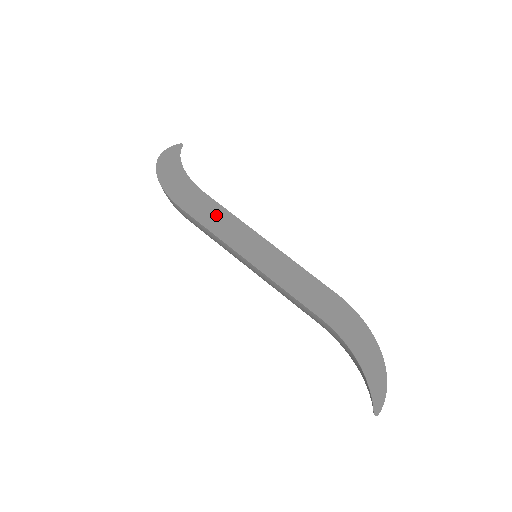
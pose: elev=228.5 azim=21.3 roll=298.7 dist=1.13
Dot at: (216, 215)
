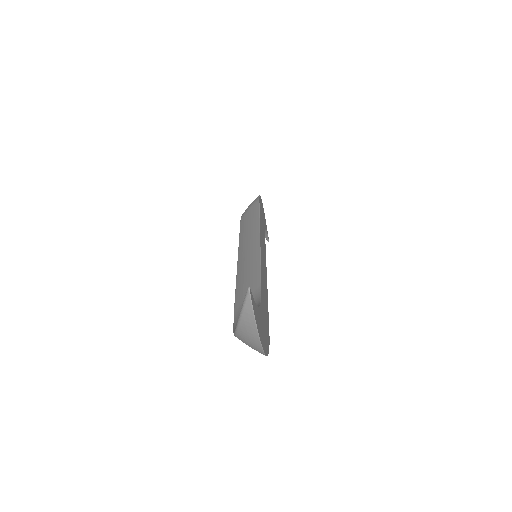
Dot at: (263, 231)
